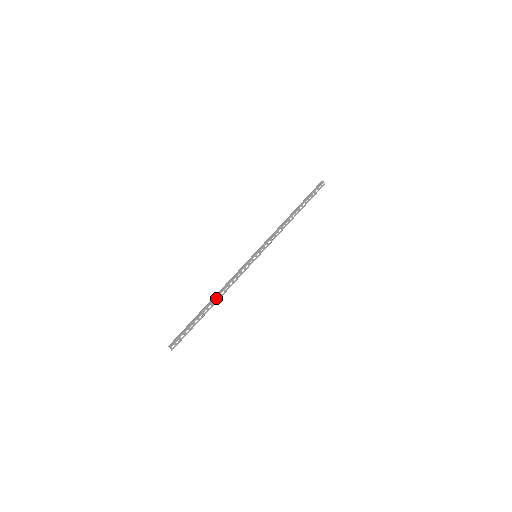
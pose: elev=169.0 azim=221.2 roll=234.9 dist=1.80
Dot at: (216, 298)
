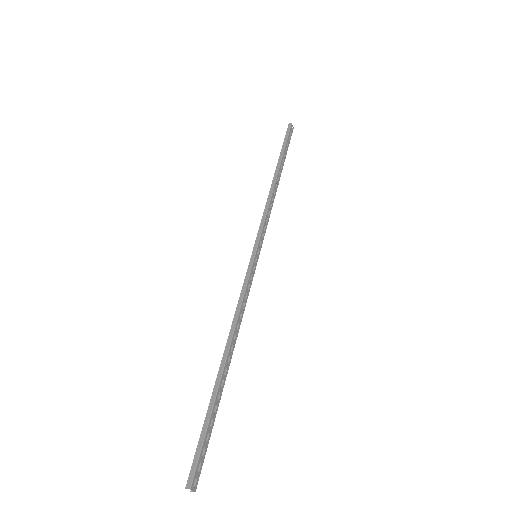
Dot at: (229, 351)
